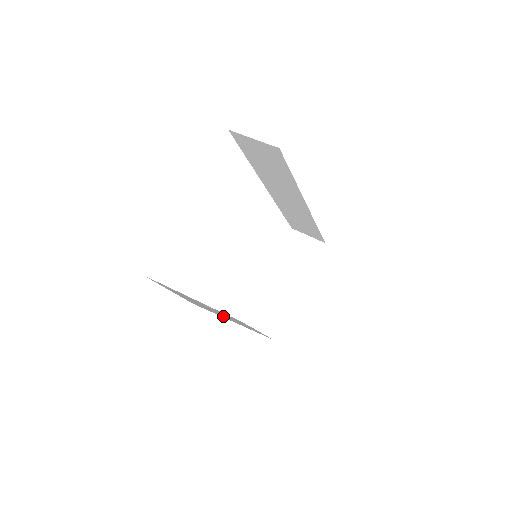
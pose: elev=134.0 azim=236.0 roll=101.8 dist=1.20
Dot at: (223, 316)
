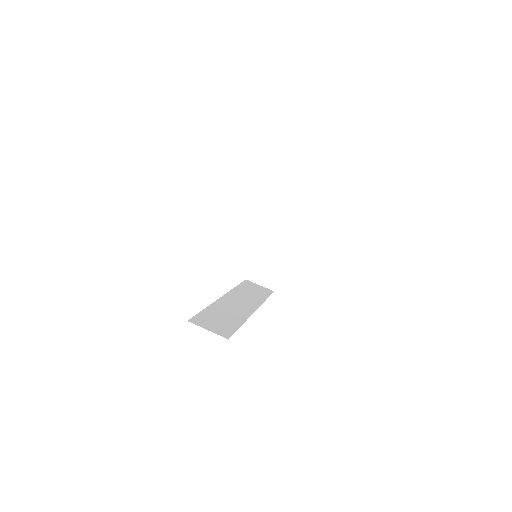
Dot at: (242, 315)
